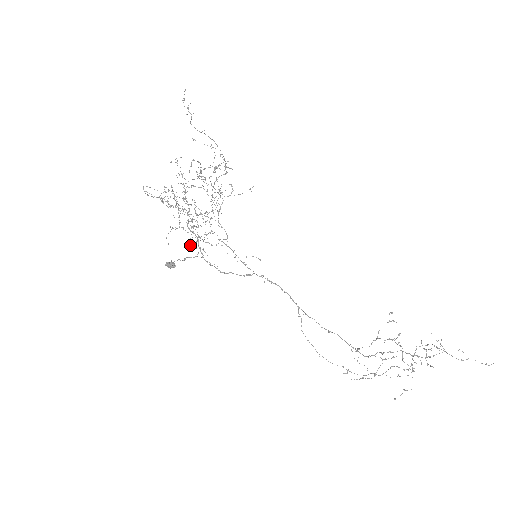
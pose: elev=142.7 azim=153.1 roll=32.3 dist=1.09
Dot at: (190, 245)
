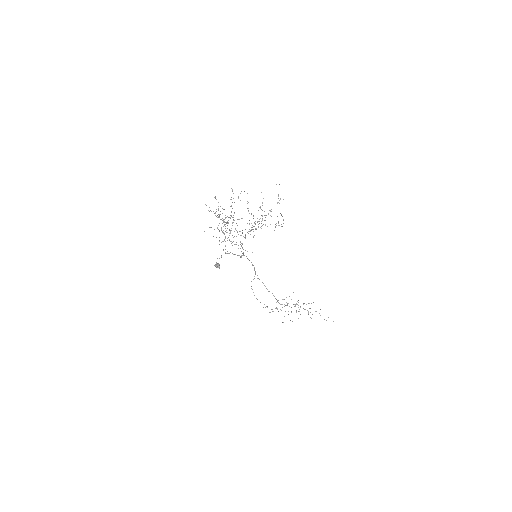
Dot at: occluded
